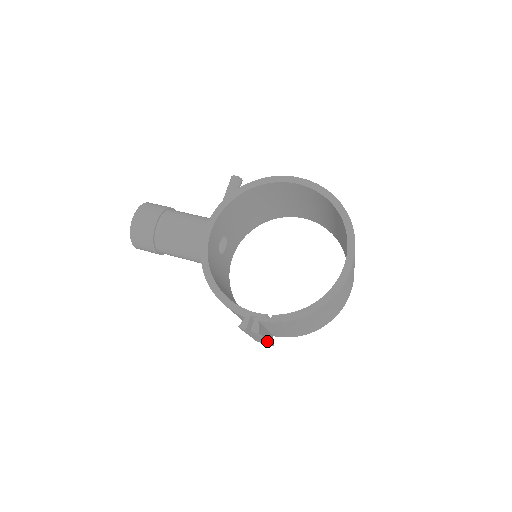
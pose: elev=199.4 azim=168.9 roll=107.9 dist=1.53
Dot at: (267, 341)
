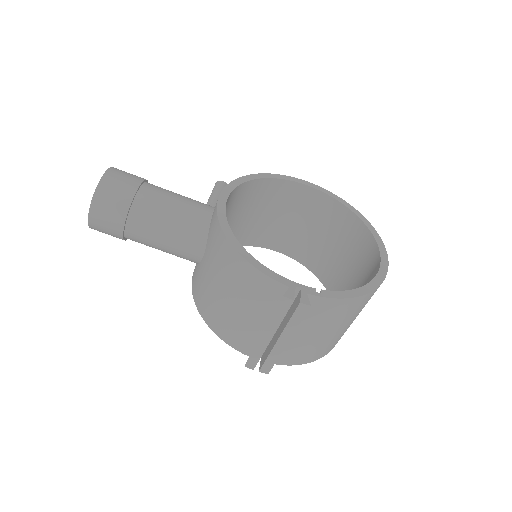
Dot at: (282, 349)
